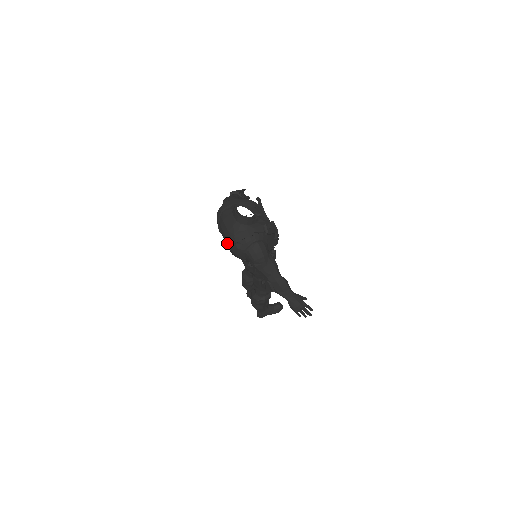
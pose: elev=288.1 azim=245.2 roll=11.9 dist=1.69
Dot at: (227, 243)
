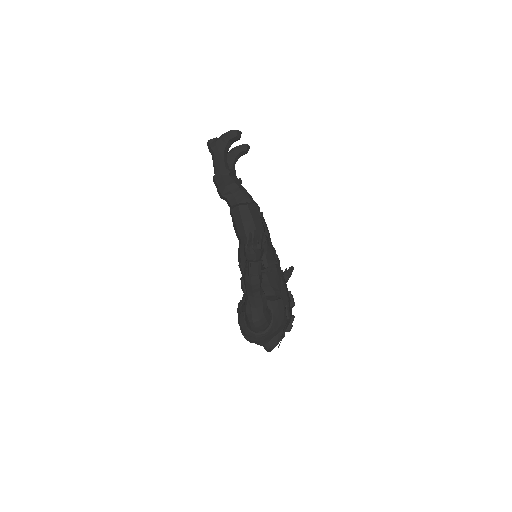
Dot at: occluded
